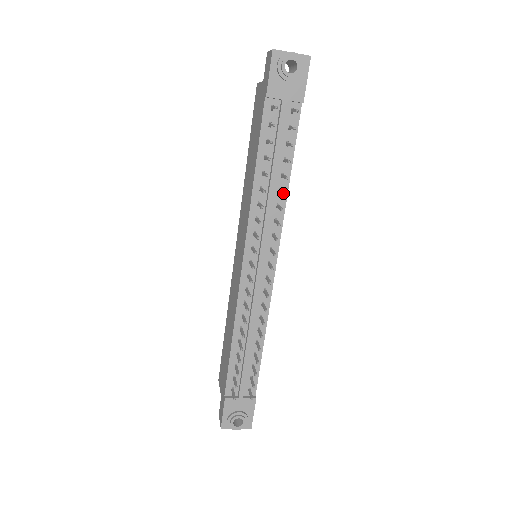
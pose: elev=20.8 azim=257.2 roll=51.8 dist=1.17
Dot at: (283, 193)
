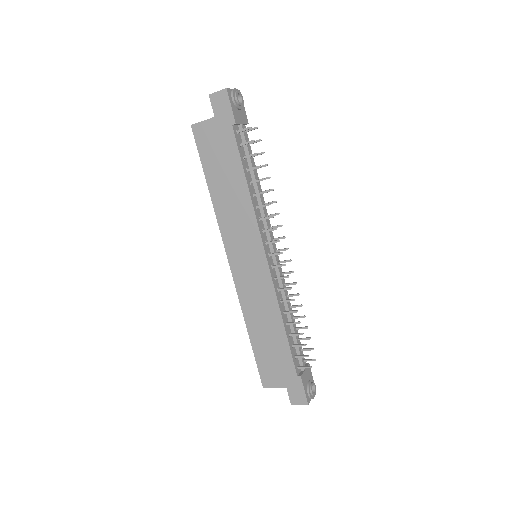
Dot at: (272, 189)
